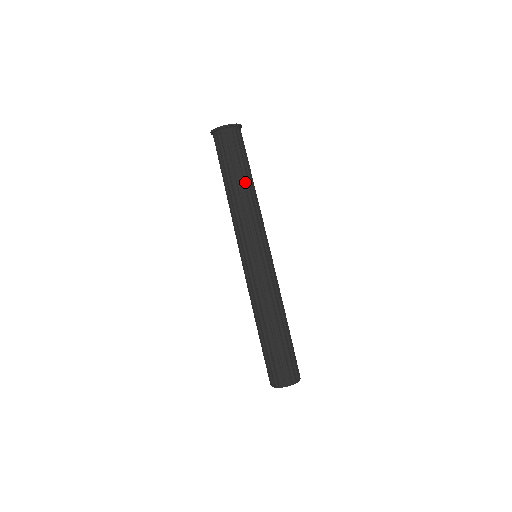
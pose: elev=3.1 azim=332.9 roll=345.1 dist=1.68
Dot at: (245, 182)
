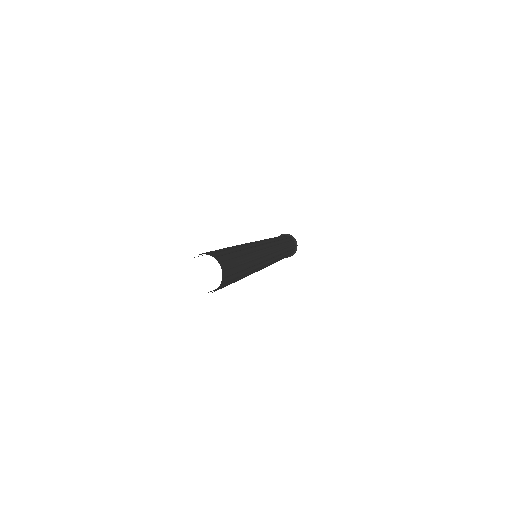
Dot at: (285, 245)
